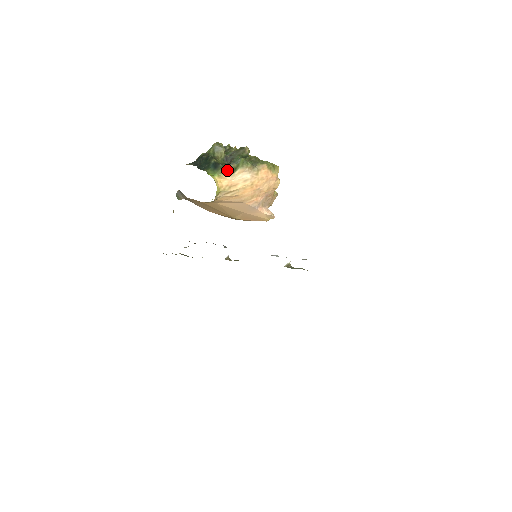
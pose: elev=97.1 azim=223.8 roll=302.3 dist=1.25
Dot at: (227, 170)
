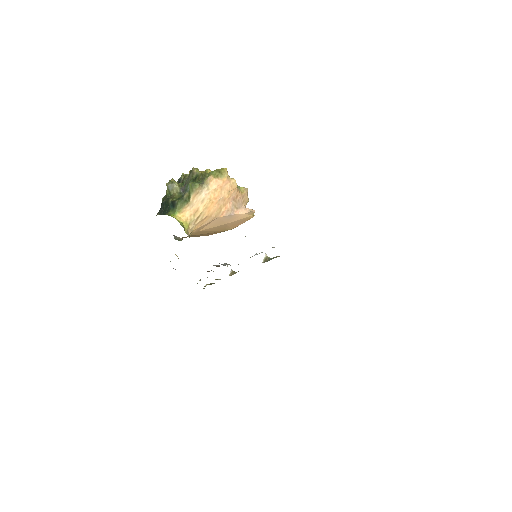
Dot at: (183, 202)
